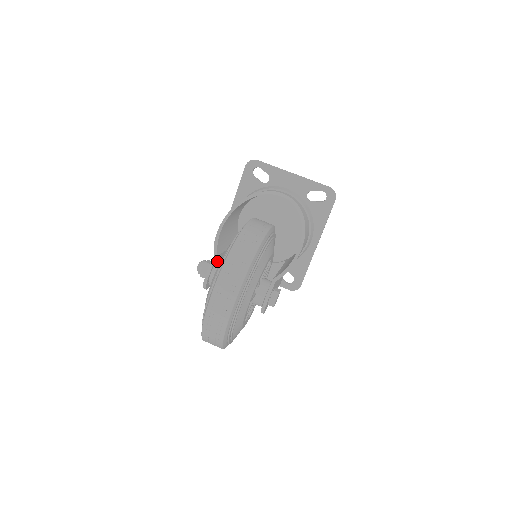
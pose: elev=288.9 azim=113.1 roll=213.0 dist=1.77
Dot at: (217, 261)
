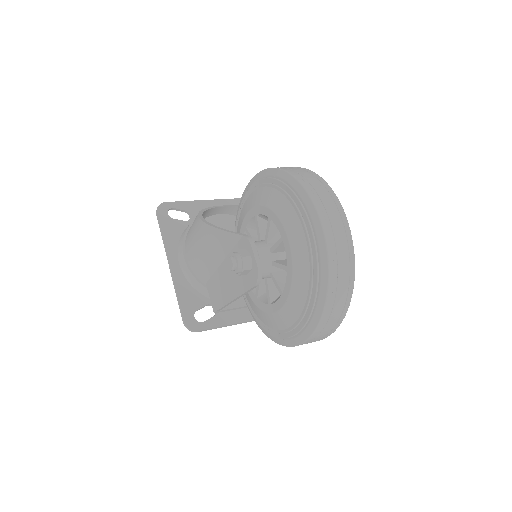
Dot at: occluded
